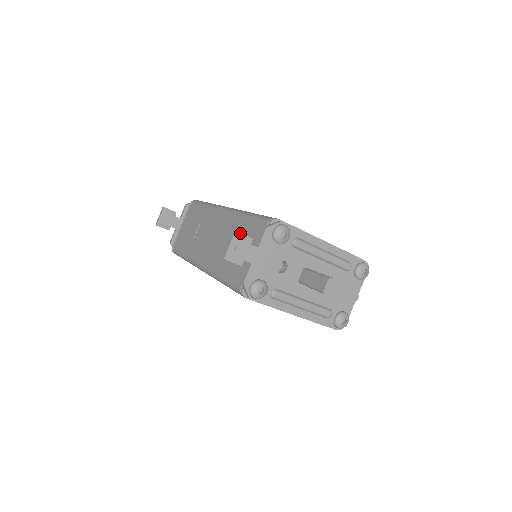
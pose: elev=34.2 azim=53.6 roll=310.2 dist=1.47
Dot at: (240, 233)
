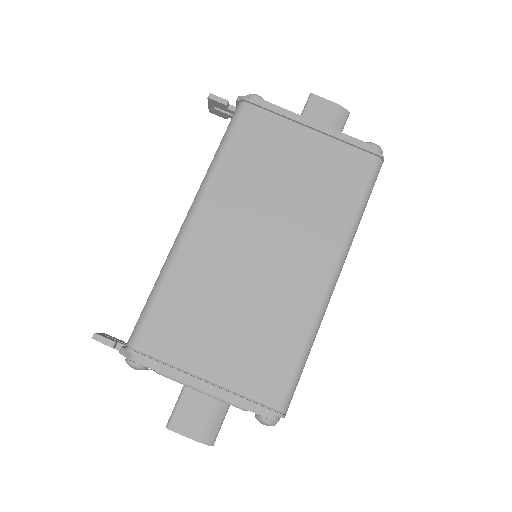
Dot at: occluded
